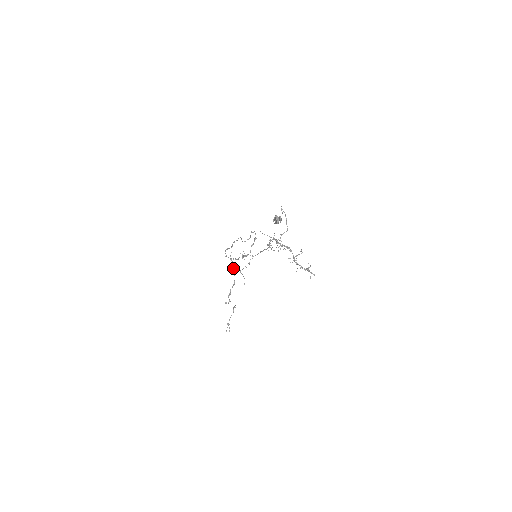
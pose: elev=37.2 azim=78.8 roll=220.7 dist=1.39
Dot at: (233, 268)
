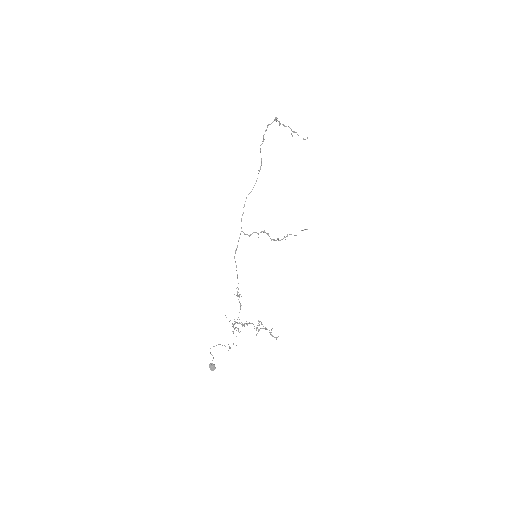
Dot at: occluded
